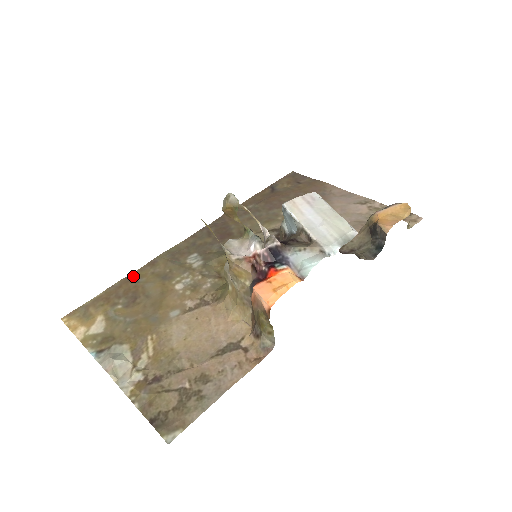
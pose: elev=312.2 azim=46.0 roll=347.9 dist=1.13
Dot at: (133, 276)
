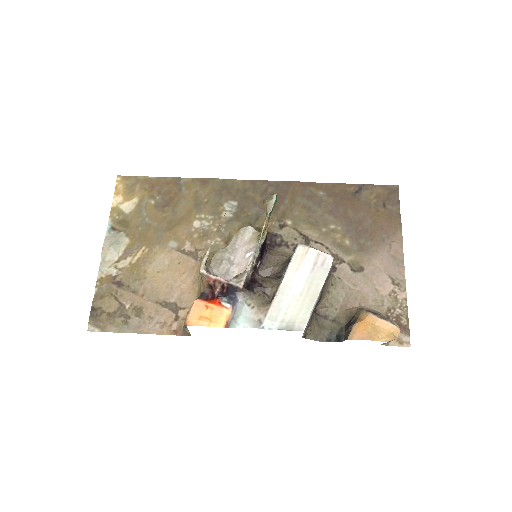
Dot at: (184, 181)
